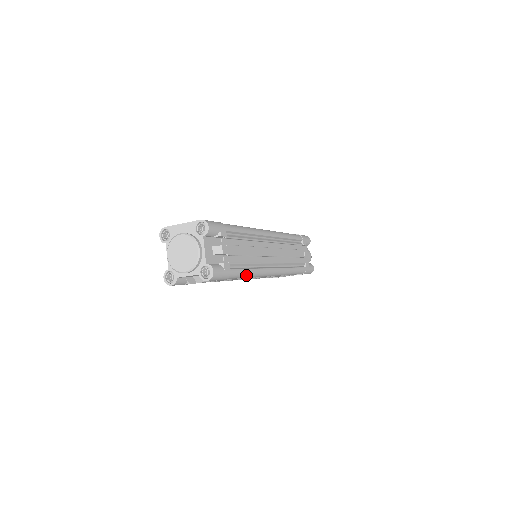
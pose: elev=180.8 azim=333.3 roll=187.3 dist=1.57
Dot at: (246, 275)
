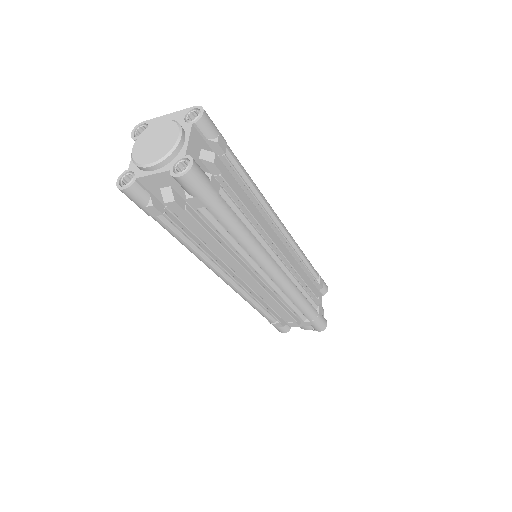
Dot at: (239, 230)
